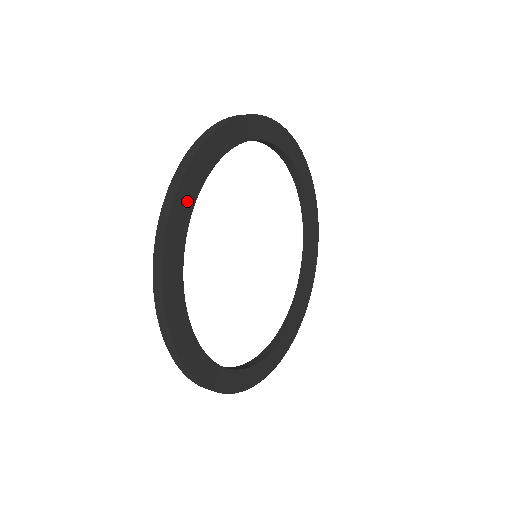
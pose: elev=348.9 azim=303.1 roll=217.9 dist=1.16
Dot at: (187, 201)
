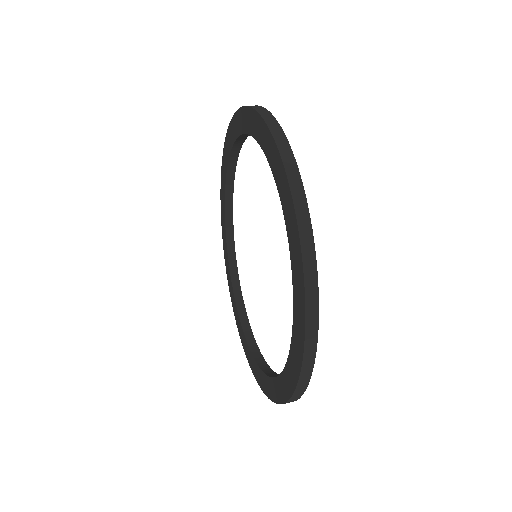
Dot at: occluded
